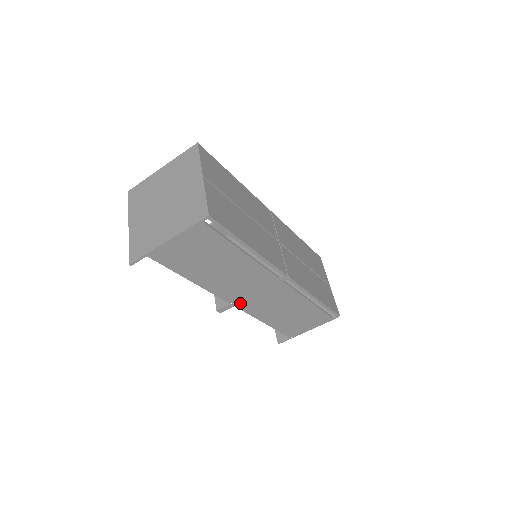
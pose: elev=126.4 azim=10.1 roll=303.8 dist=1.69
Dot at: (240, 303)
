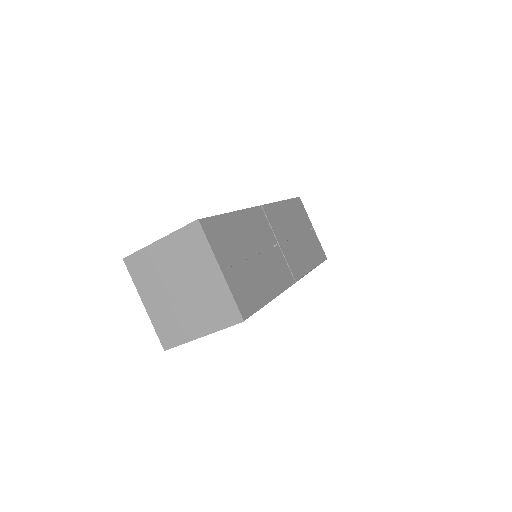
Dot at: occluded
